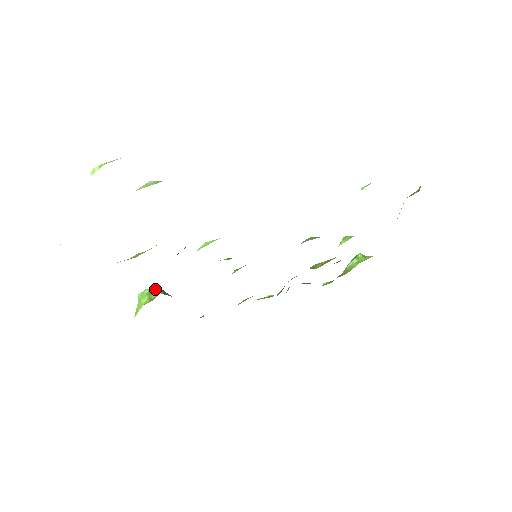
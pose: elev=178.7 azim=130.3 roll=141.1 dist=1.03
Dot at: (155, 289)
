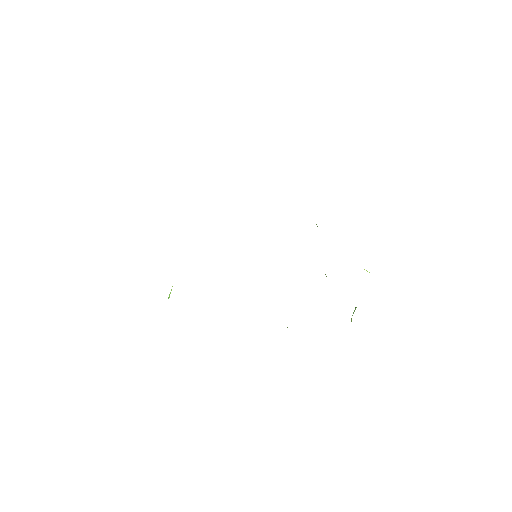
Dot at: occluded
